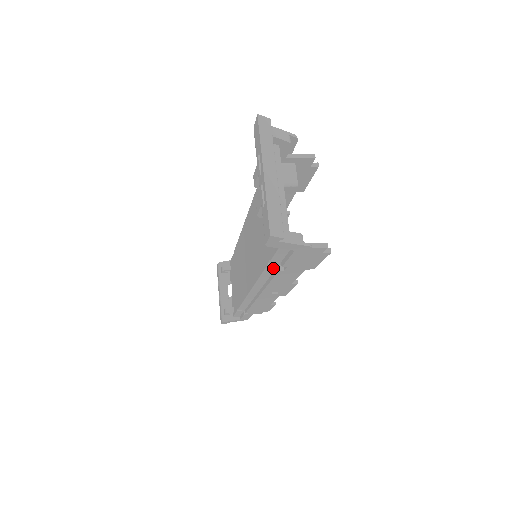
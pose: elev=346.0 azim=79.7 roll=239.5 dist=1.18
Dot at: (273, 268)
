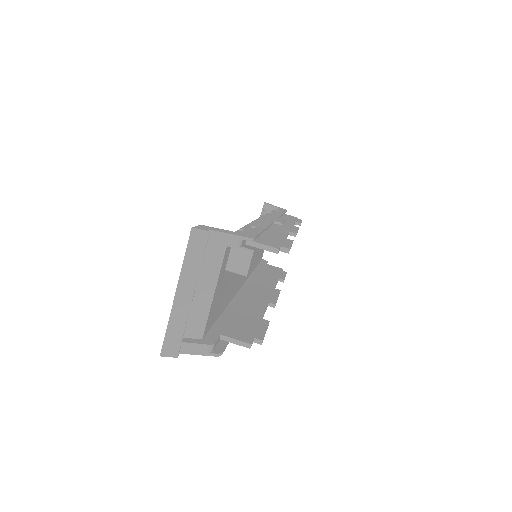
Dot at: occluded
